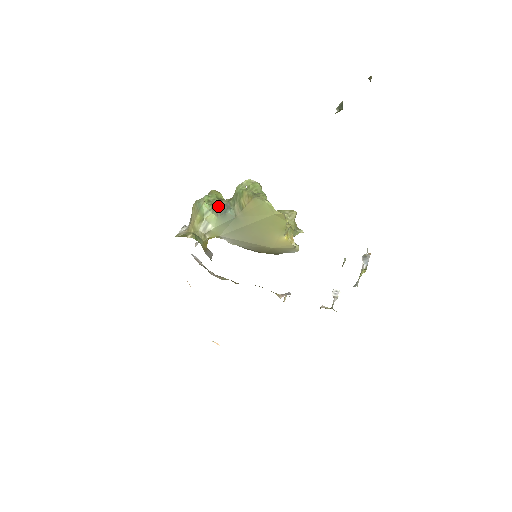
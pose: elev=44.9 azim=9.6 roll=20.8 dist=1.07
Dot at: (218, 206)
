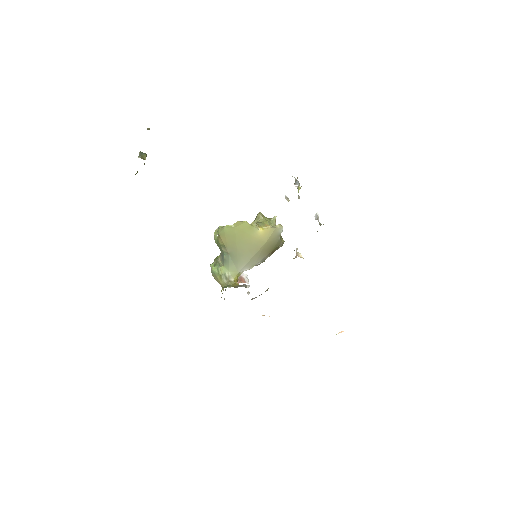
Dot at: (220, 261)
